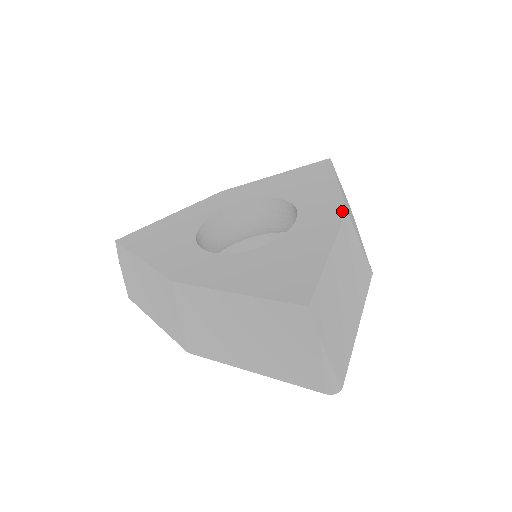
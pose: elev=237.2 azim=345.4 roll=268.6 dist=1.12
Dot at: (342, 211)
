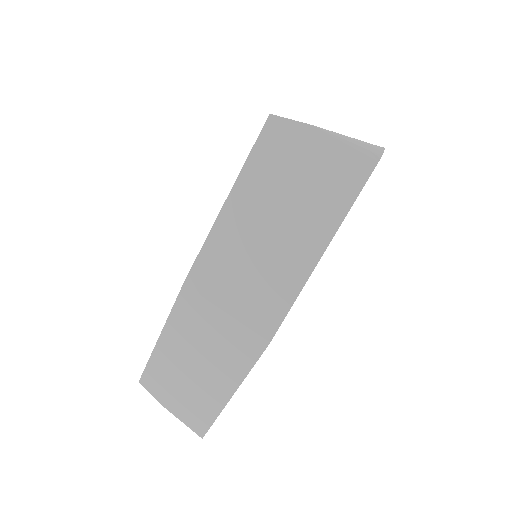
Dot at: occluded
